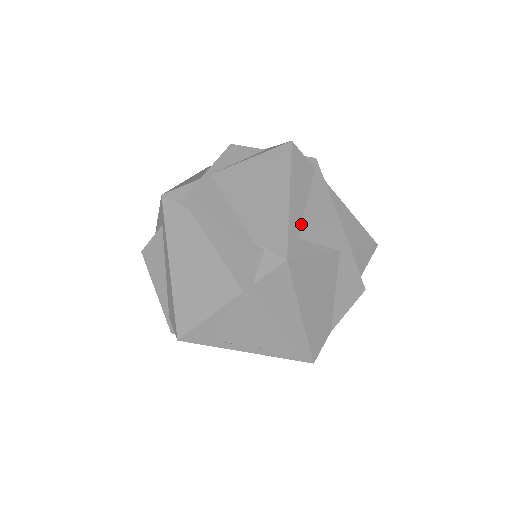
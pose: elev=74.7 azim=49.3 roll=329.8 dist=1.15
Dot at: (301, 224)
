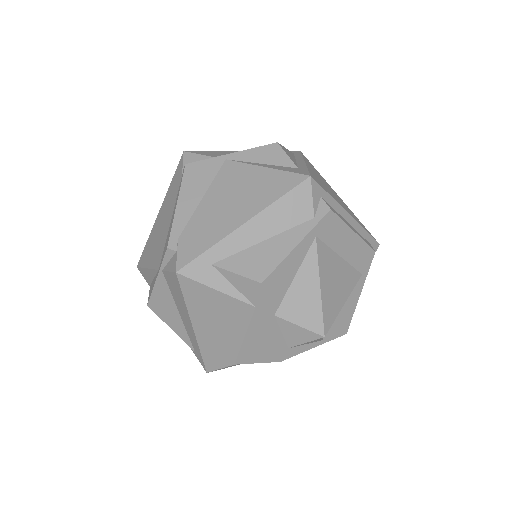
Dot at: (229, 256)
